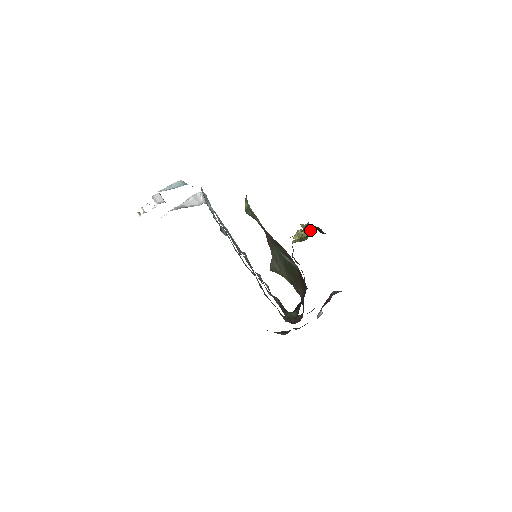
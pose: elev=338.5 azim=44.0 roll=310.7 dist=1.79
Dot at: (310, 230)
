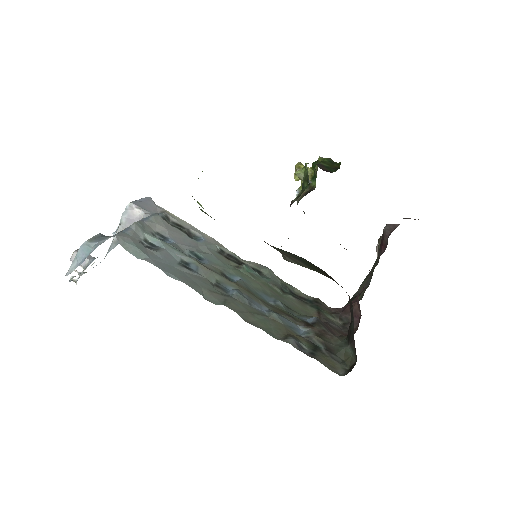
Dot at: (313, 162)
